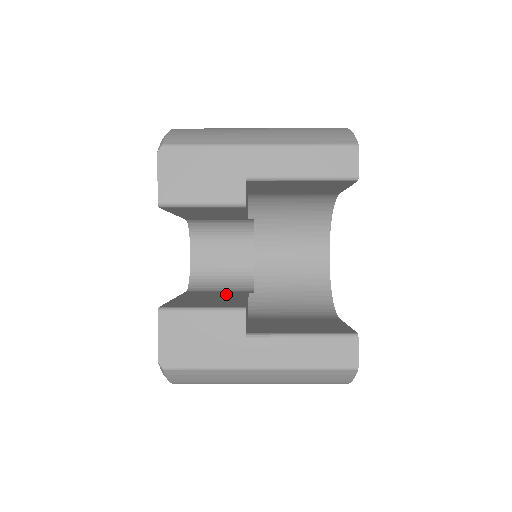
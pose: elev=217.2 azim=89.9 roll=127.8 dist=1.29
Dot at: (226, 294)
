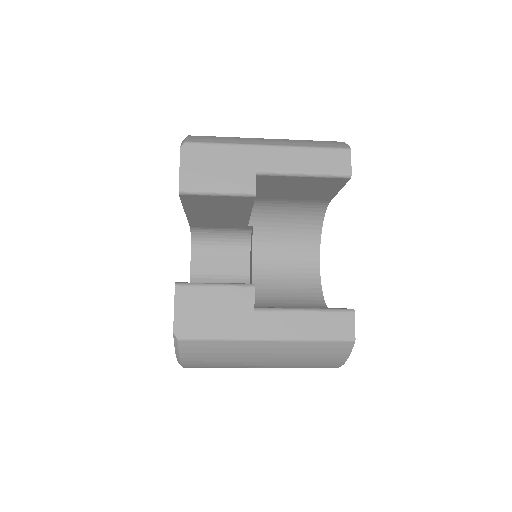
Dot at: occluded
